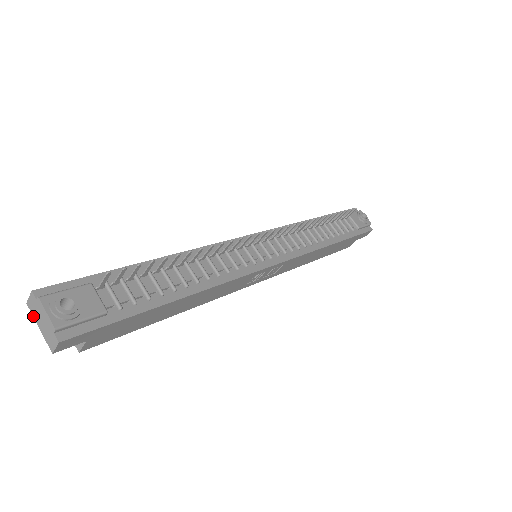
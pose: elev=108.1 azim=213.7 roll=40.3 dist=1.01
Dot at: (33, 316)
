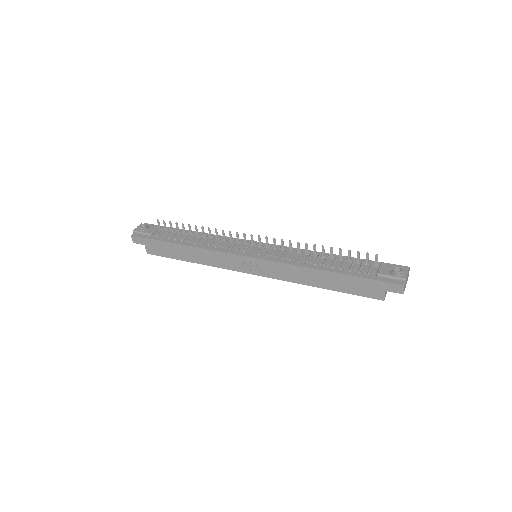
Dot at: occluded
